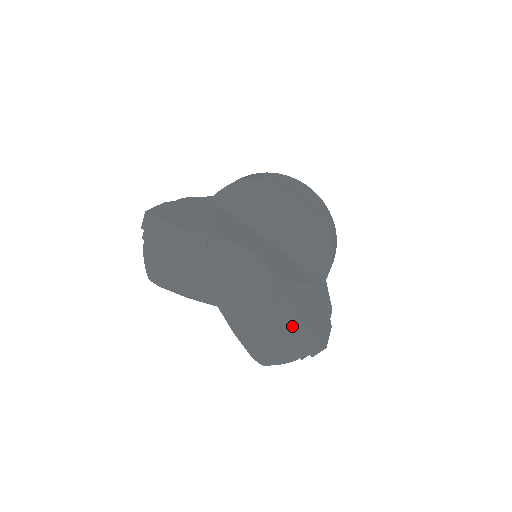
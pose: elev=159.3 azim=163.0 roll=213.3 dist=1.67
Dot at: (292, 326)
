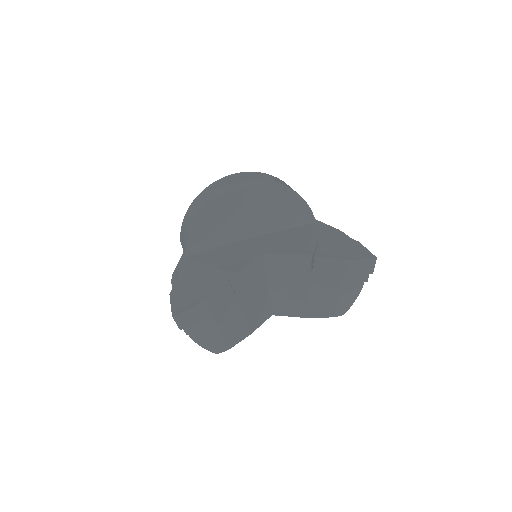
Dot at: (343, 270)
